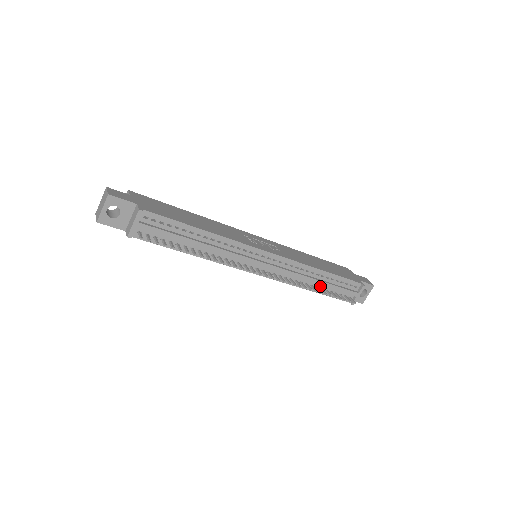
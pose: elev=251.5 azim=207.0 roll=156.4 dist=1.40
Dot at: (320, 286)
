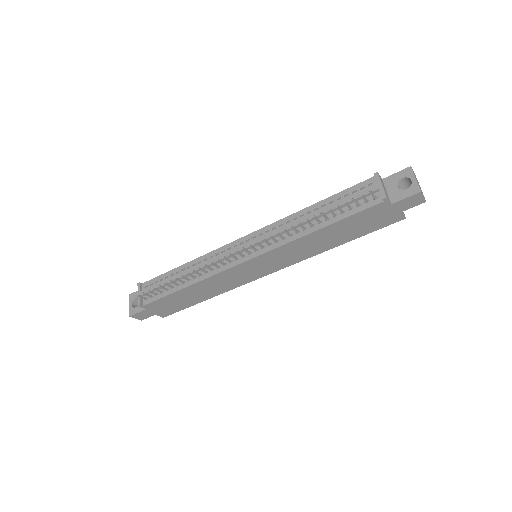
Dot at: (324, 219)
